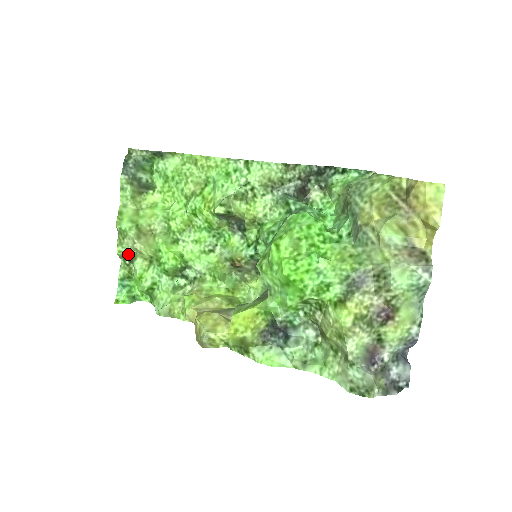
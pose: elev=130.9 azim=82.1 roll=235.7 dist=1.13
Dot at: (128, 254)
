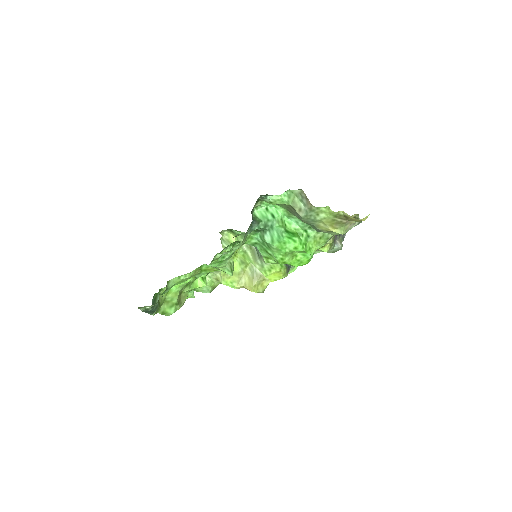
Dot at: occluded
